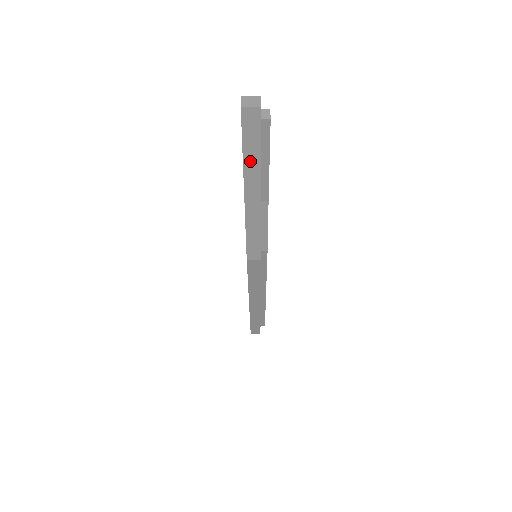
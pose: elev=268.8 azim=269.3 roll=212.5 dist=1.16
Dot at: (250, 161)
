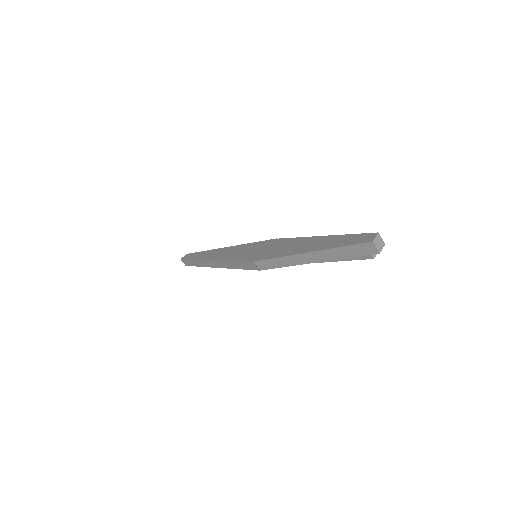
Dot at: (336, 252)
